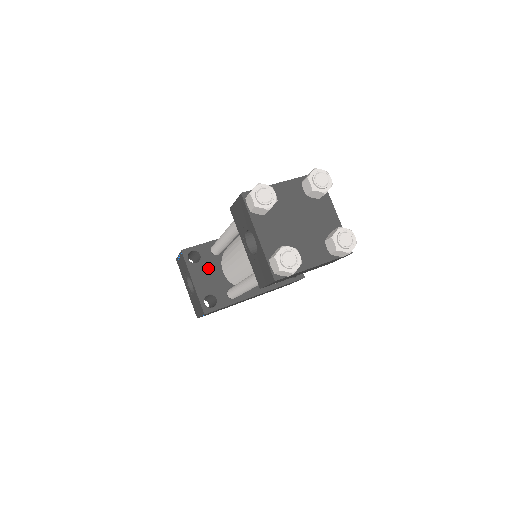
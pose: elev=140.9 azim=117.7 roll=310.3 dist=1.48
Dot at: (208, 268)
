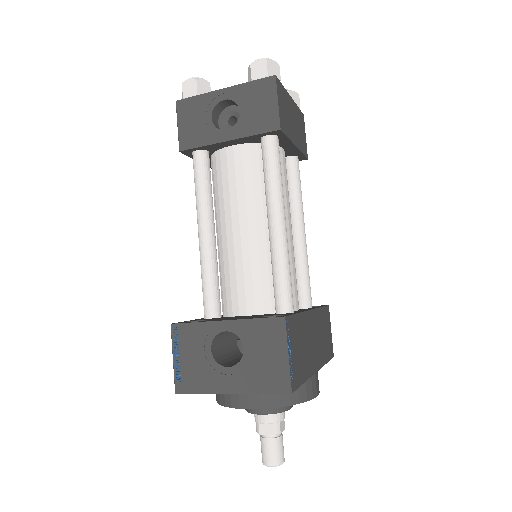
Dot at: (225, 318)
